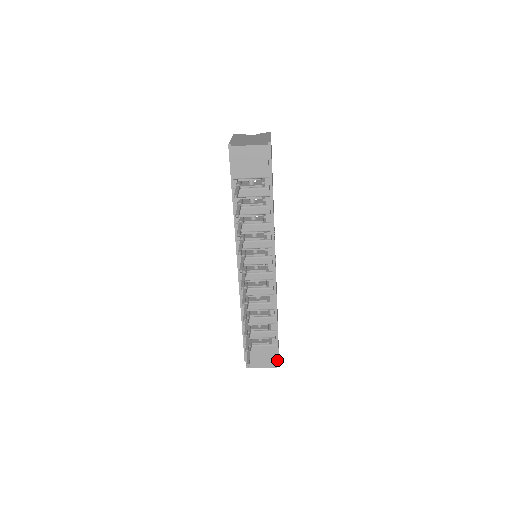
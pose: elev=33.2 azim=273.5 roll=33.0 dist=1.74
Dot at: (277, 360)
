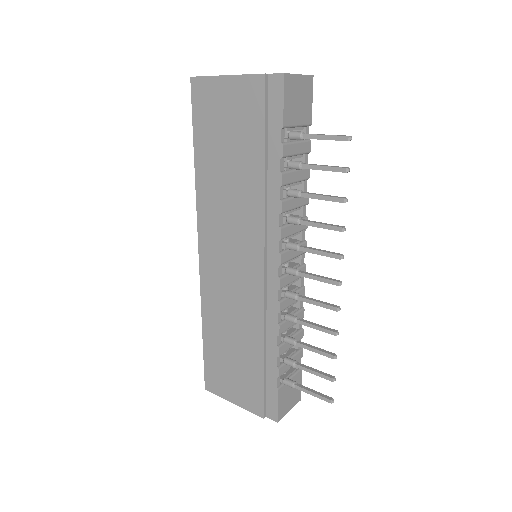
Dot at: occluded
